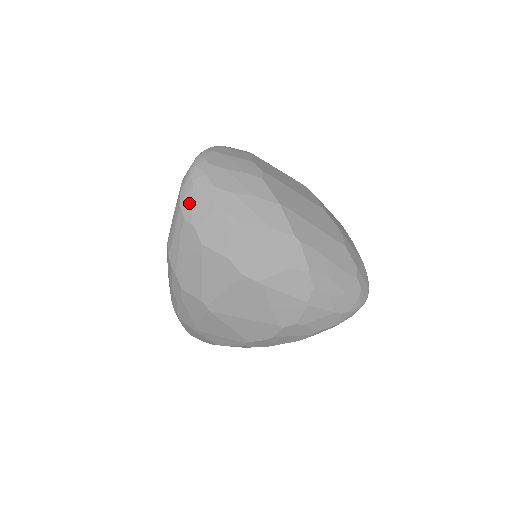
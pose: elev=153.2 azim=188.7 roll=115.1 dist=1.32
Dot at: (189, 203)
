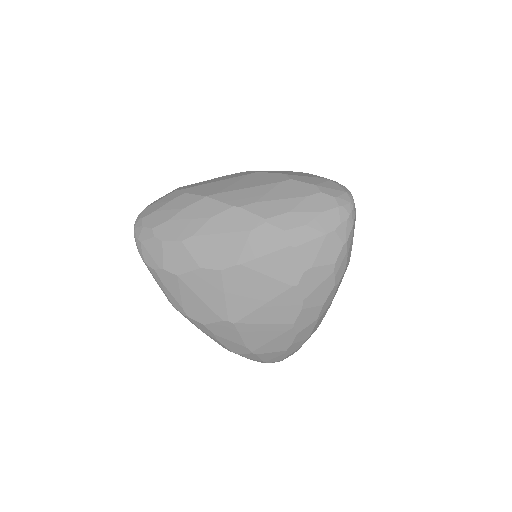
Dot at: (148, 256)
